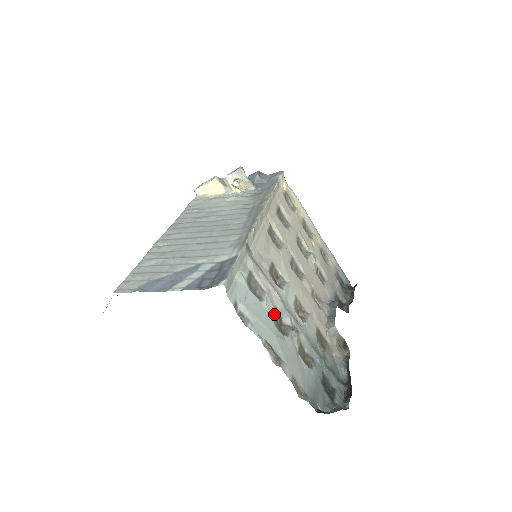
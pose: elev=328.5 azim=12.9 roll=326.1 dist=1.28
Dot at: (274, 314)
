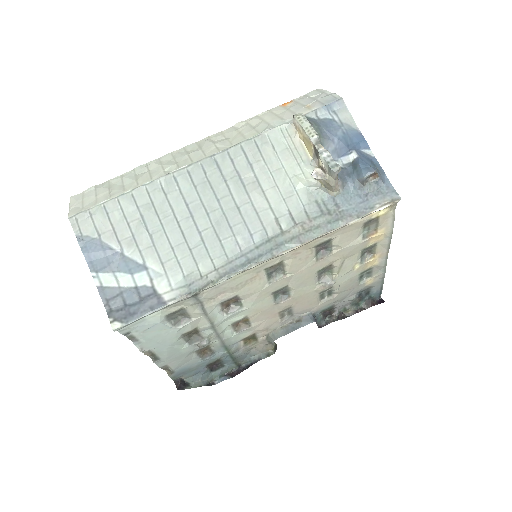
Dot at: (187, 333)
